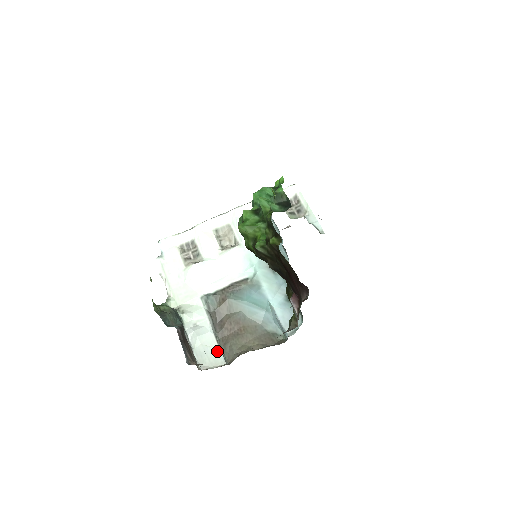
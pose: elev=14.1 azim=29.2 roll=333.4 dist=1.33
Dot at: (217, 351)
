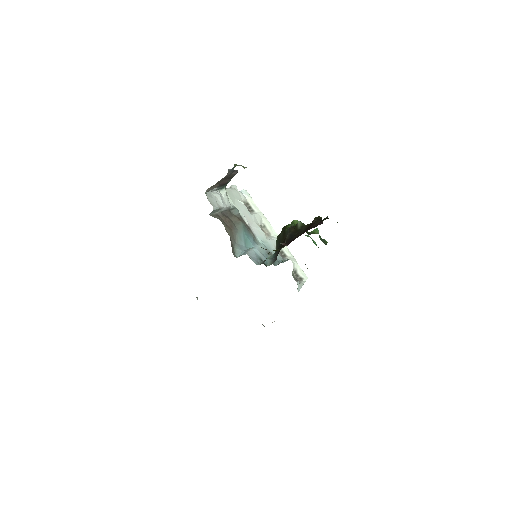
Dot at: (217, 206)
